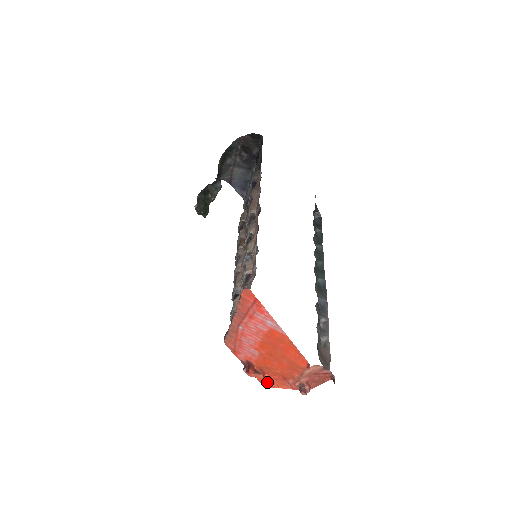
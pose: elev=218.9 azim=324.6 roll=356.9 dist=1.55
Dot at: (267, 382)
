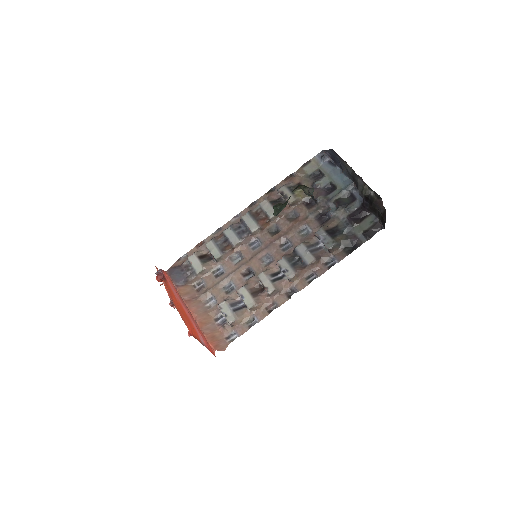
Dot at: occluded
